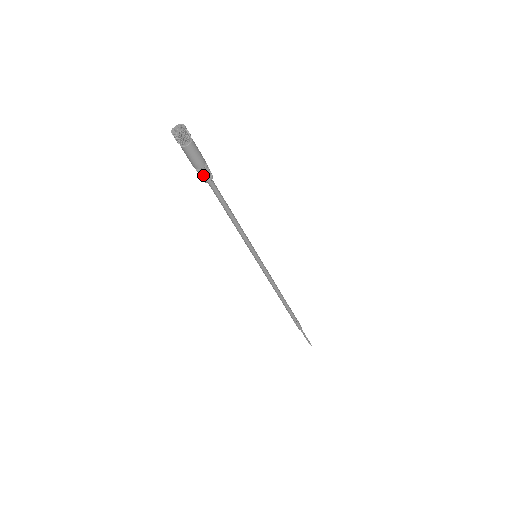
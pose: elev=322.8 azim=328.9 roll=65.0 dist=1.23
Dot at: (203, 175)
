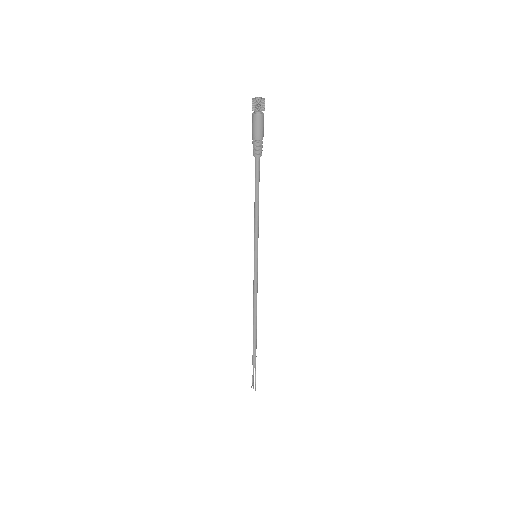
Dot at: (258, 148)
